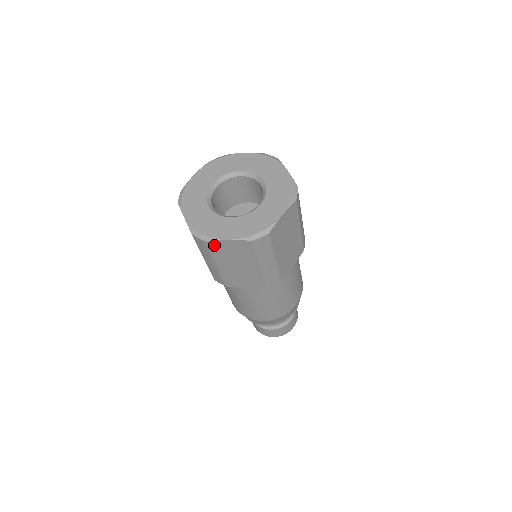
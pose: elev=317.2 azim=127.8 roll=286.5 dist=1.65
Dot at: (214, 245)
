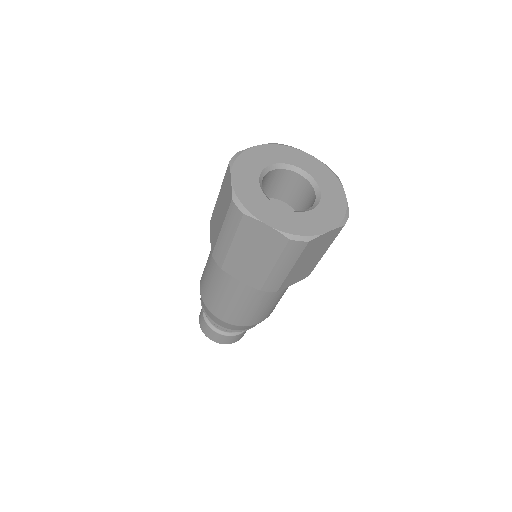
Dot at: (312, 243)
